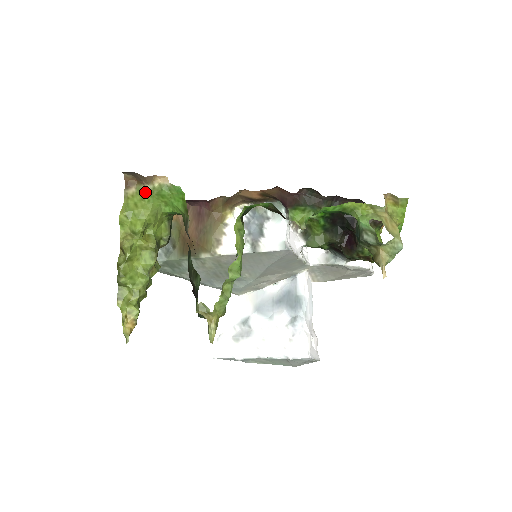
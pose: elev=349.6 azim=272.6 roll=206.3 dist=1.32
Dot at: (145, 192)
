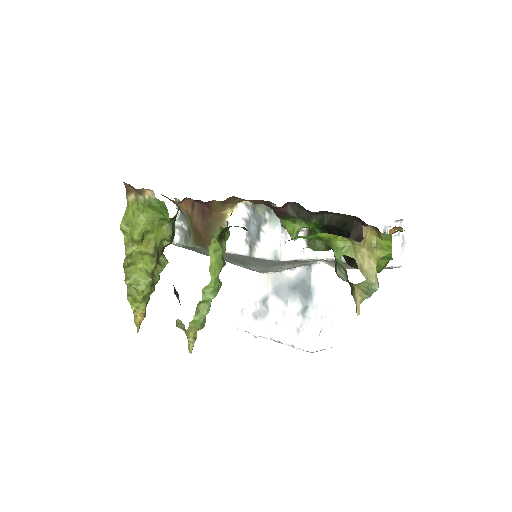
Dot at: (139, 202)
